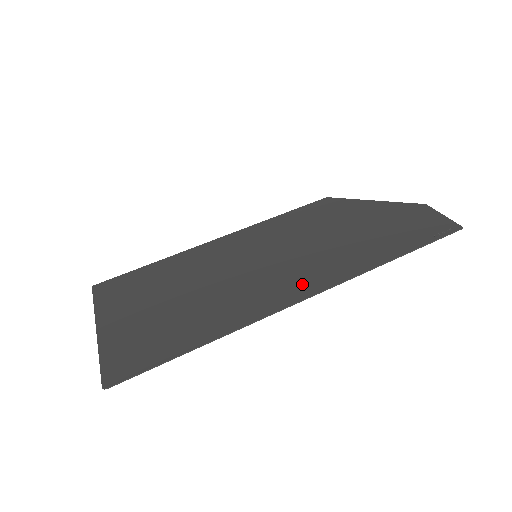
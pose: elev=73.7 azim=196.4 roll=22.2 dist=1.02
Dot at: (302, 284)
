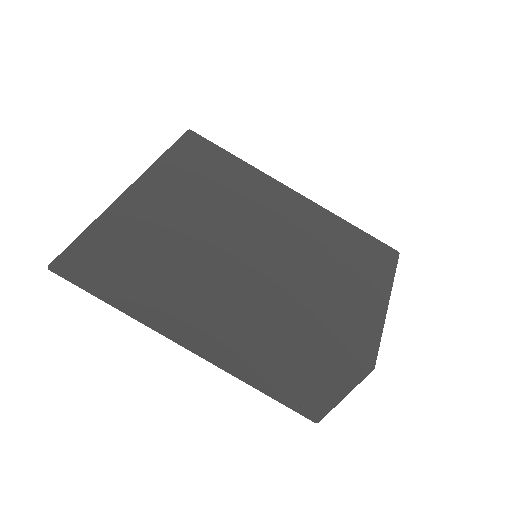
Dot at: (204, 330)
